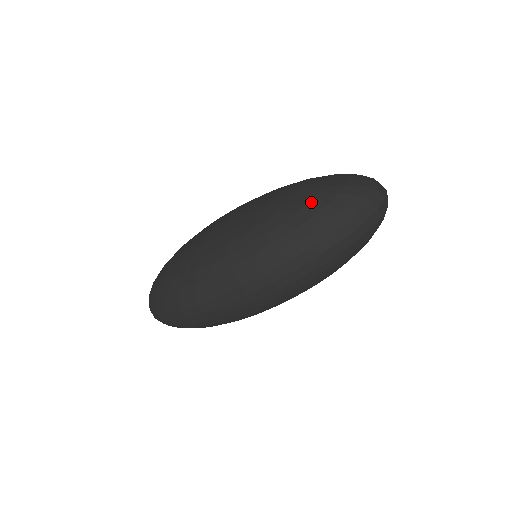
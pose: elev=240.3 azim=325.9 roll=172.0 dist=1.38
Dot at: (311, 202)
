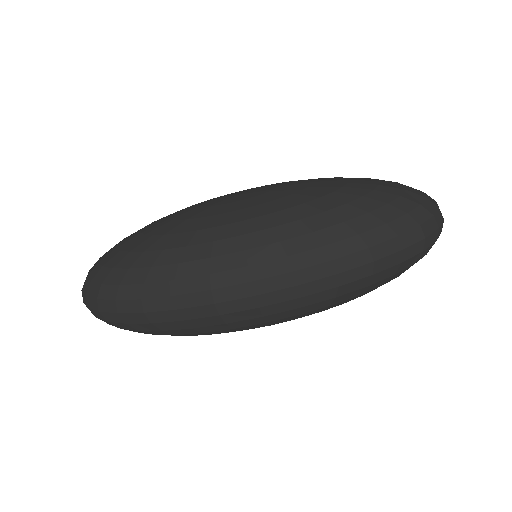
Dot at: (366, 196)
